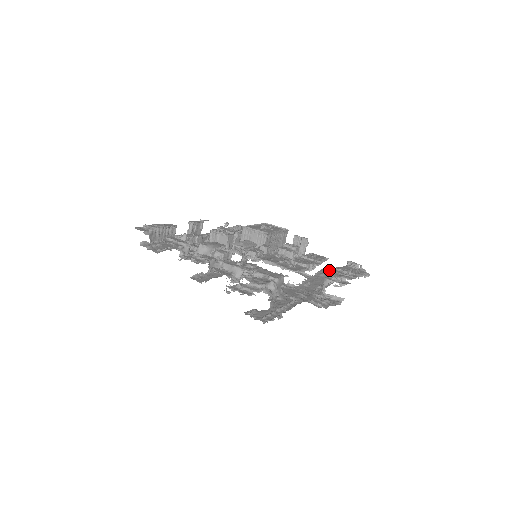
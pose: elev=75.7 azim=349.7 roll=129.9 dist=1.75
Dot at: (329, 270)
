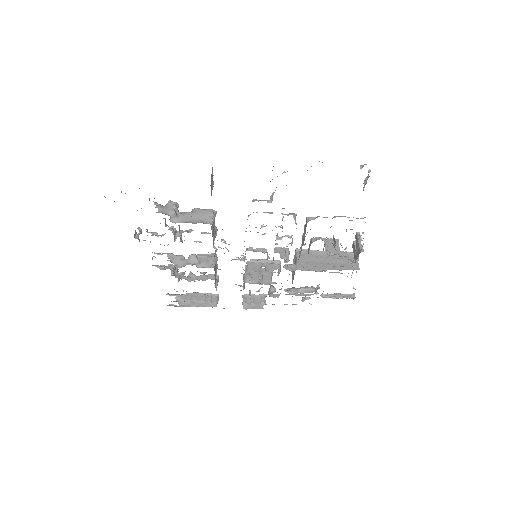
Dot at: occluded
